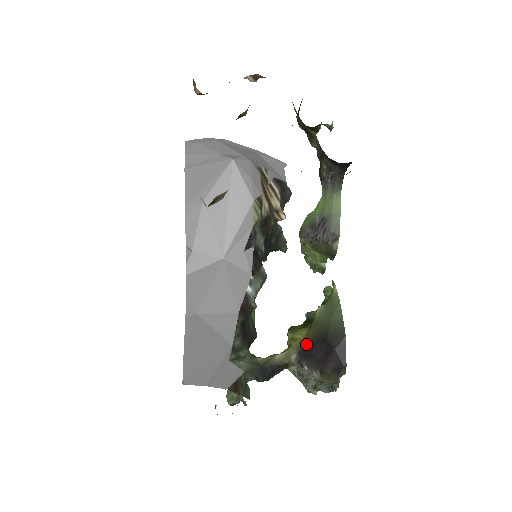
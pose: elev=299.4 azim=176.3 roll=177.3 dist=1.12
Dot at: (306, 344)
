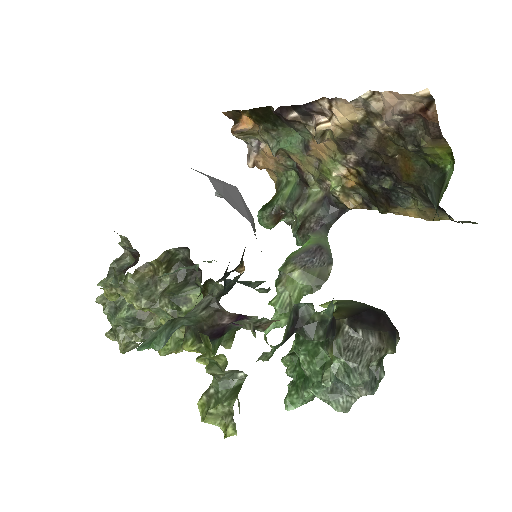
Dot at: (350, 314)
